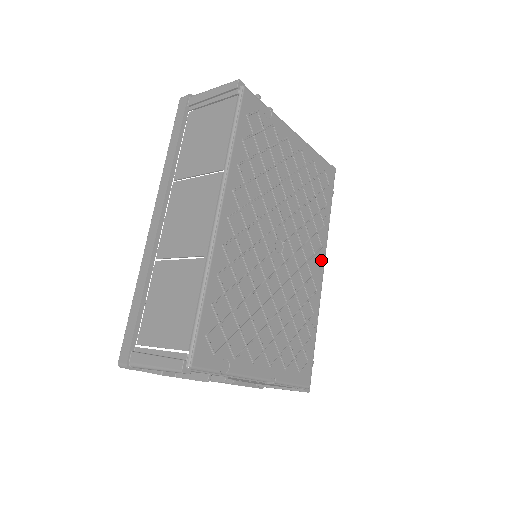
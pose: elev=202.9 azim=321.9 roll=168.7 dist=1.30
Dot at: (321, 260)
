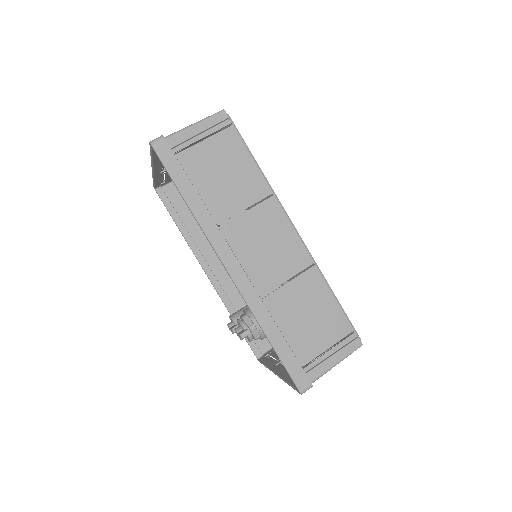
Dot at: occluded
